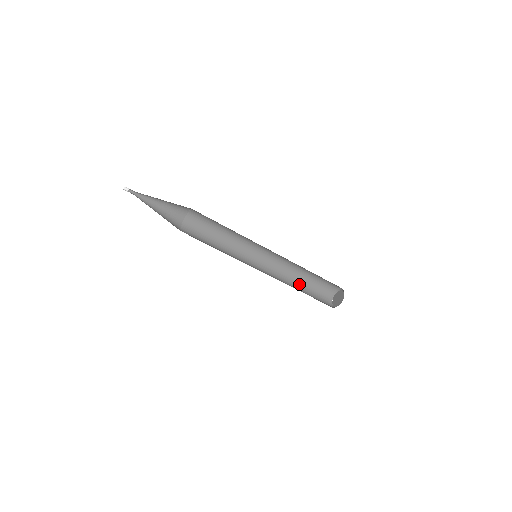
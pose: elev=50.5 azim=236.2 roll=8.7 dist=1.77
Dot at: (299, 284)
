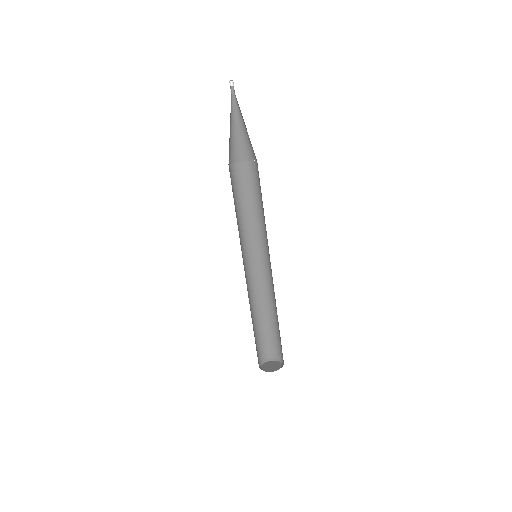
Dot at: (263, 317)
